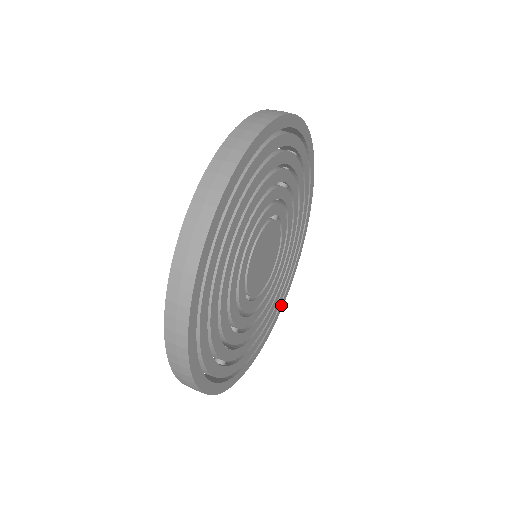
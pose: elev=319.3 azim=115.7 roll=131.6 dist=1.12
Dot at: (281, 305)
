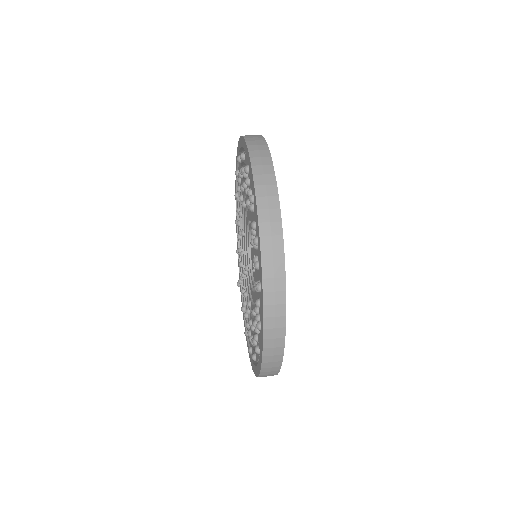
Dot at: occluded
